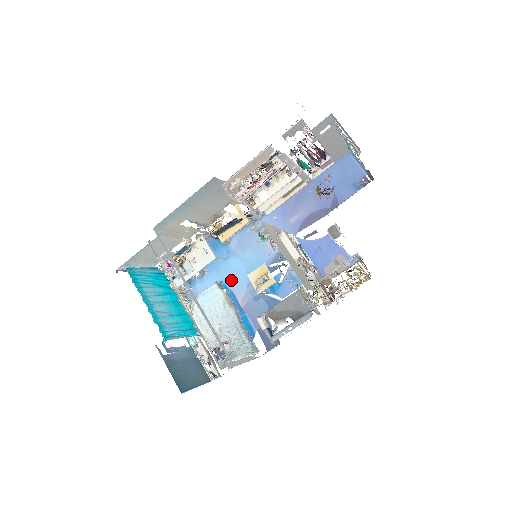
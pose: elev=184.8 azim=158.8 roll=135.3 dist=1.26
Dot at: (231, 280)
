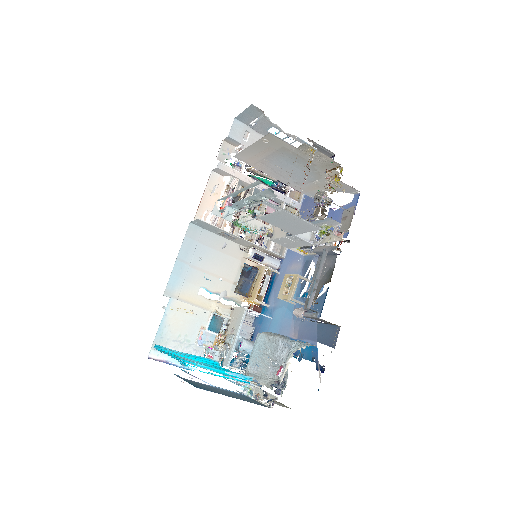
Dot at: (280, 329)
